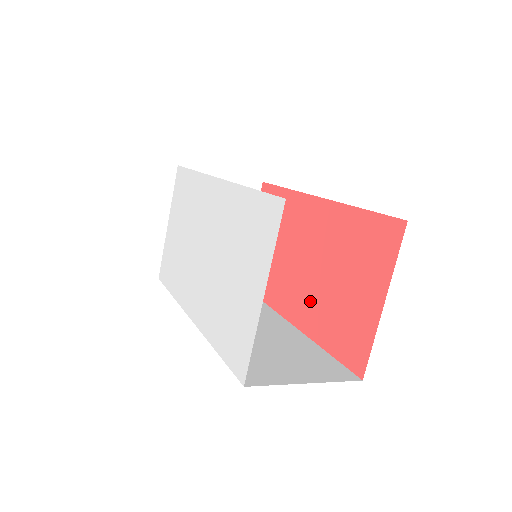
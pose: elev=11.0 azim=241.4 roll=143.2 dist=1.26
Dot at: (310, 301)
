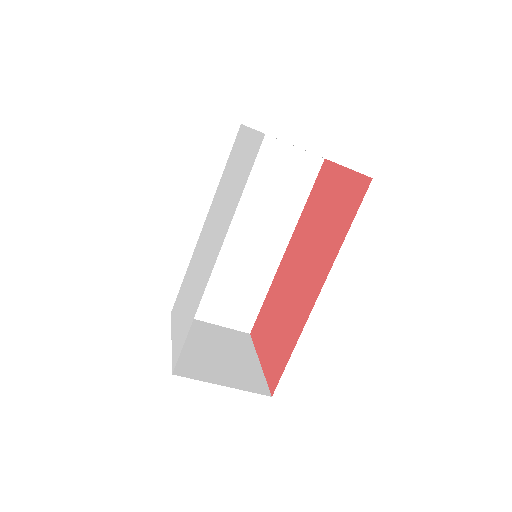
Dot at: (319, 257)
